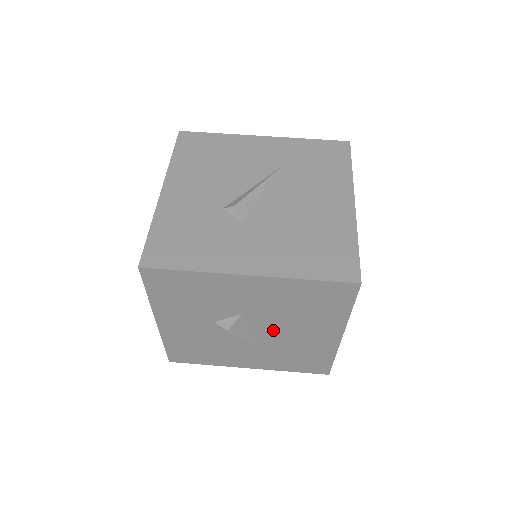
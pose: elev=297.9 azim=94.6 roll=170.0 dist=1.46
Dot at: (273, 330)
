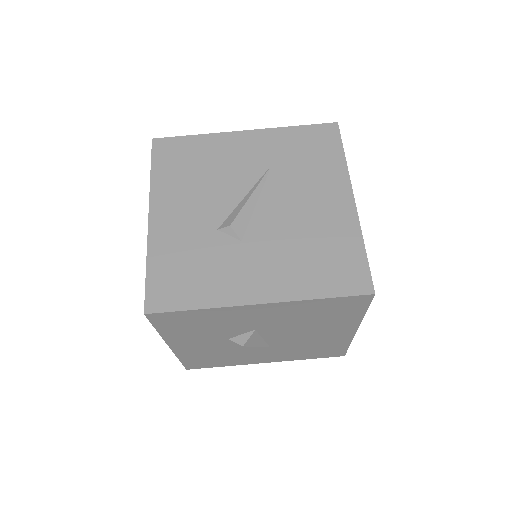
Dot at: (287, 336)
